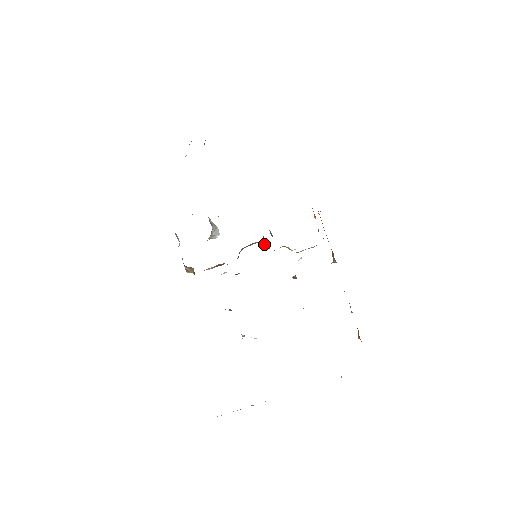
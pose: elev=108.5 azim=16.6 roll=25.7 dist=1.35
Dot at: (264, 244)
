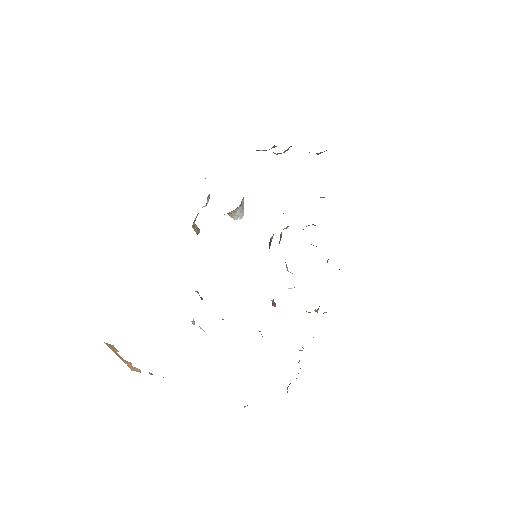
Dot at: (269, 245)
